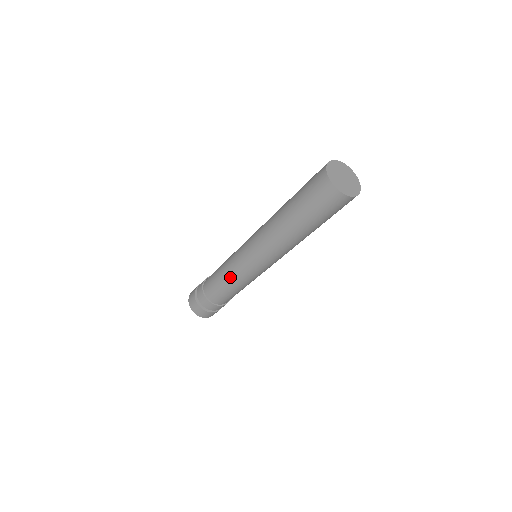
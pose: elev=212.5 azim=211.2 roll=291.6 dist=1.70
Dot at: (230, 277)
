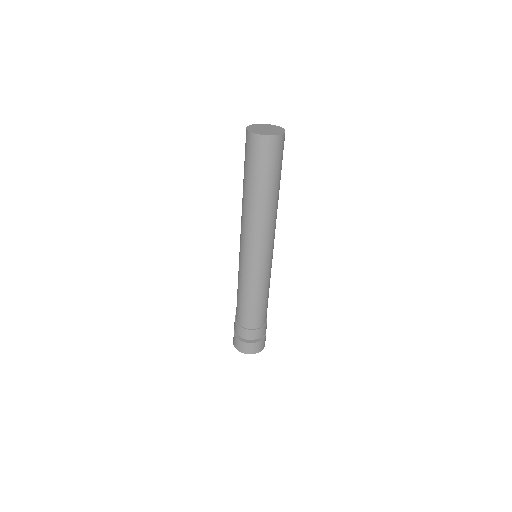
Dot at: (247, 289)
